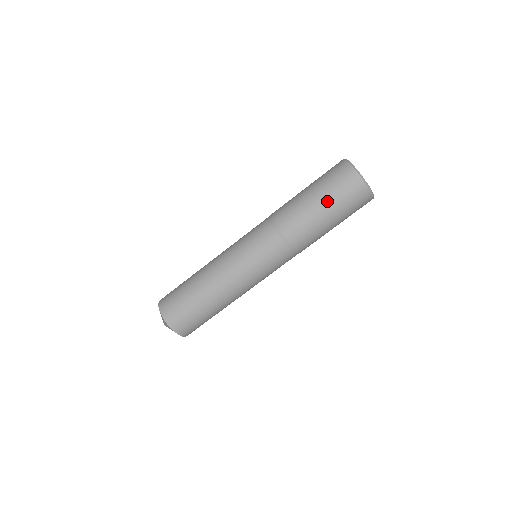
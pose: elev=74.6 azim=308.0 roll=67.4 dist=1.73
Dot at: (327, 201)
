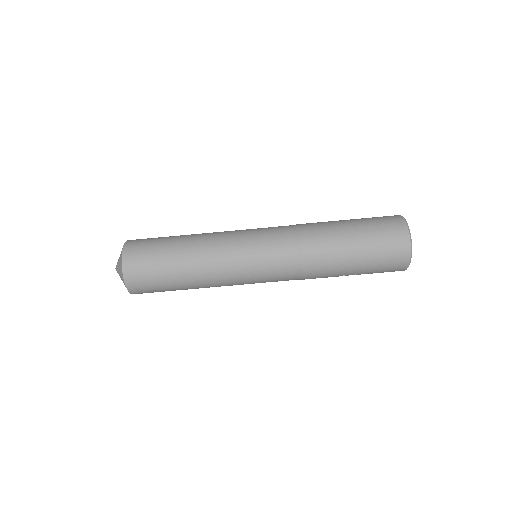
Dot at: (361, 228)
